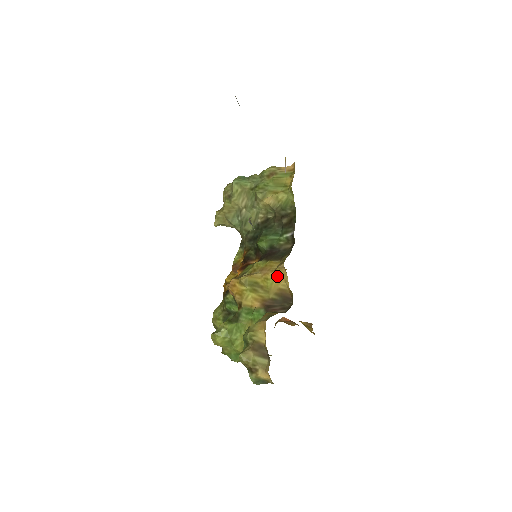
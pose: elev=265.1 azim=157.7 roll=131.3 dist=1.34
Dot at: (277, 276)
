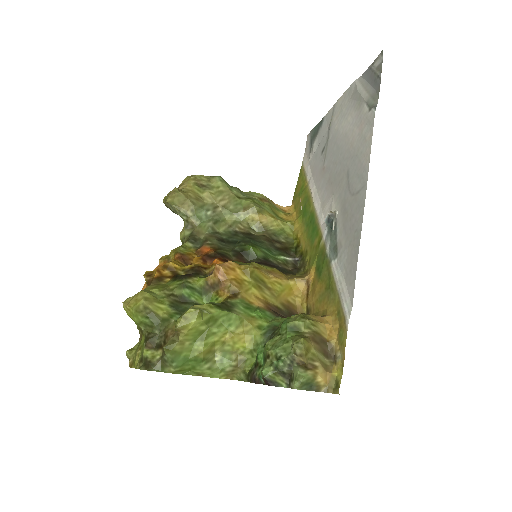
Dot at: (290, 286)
